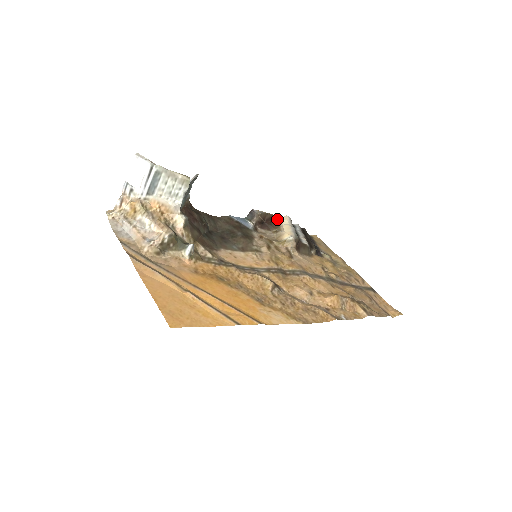
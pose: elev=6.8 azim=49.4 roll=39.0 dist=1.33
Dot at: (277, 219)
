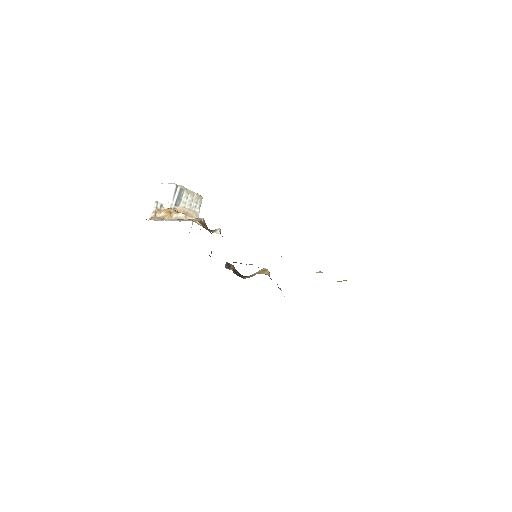
Dot at: occluded
